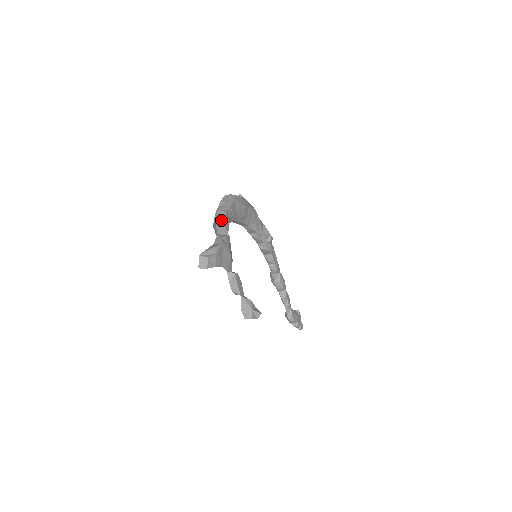
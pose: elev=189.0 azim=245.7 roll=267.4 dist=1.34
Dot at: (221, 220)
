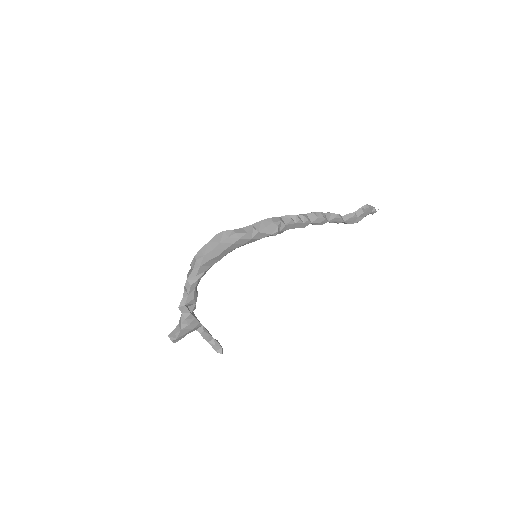
Dot at: (184, 300)
